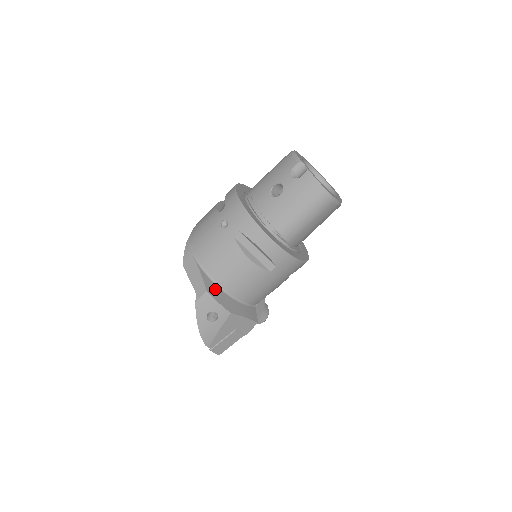
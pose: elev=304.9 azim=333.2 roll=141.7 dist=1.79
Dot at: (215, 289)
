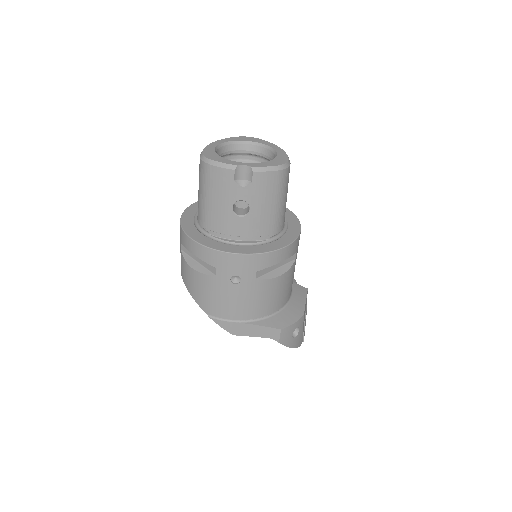
Dot at: (278, 319)
